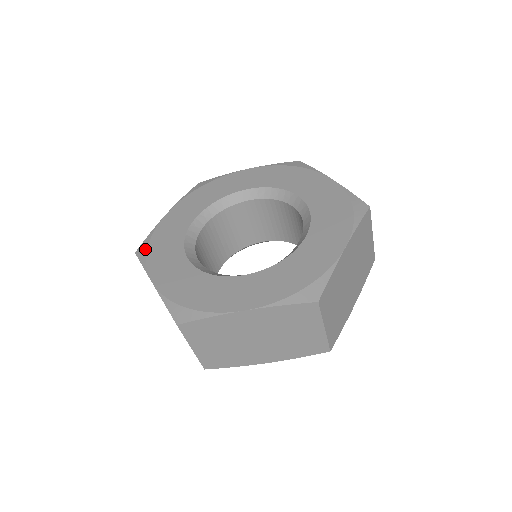
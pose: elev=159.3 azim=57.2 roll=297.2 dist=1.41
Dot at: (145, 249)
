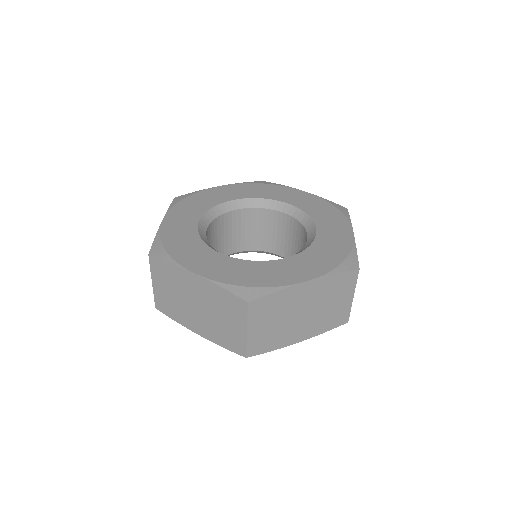
Dot at: (162, 249)
